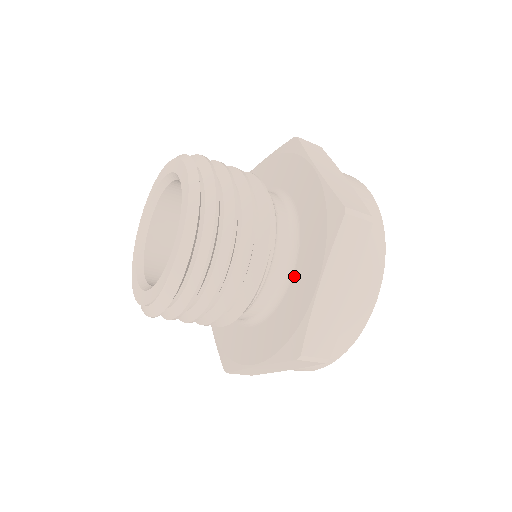
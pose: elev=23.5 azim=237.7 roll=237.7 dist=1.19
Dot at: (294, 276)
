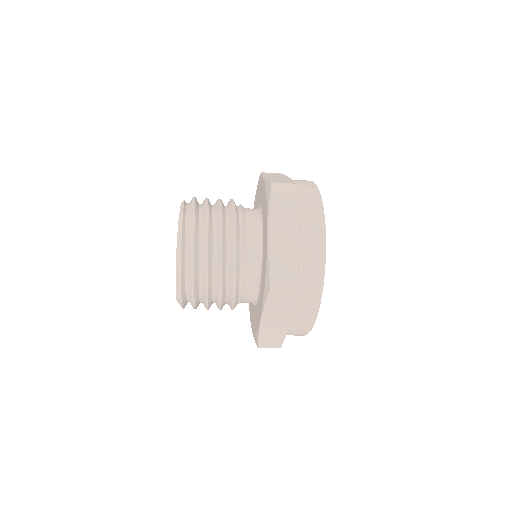
Dot at: (258, 299)
